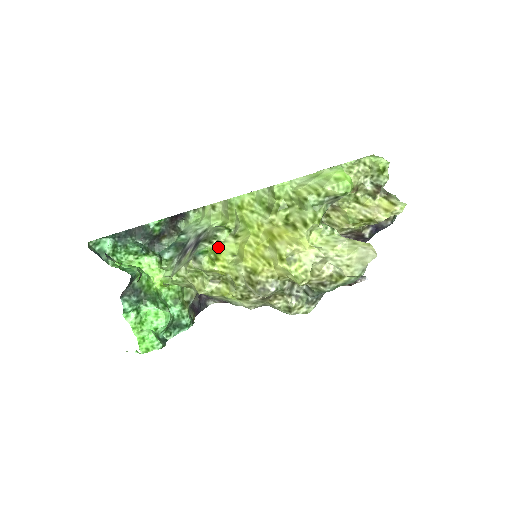
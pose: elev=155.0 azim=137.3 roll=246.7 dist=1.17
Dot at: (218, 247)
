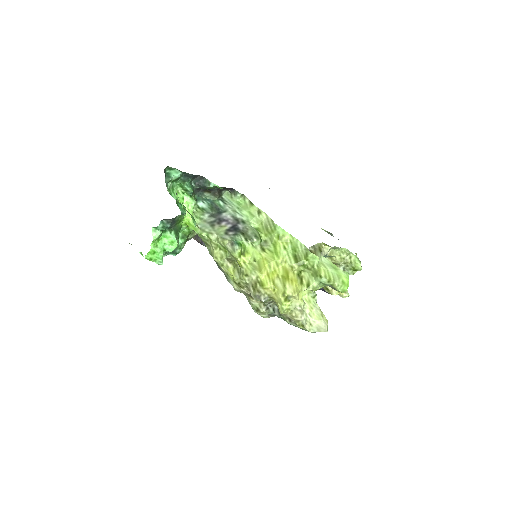
Dot at: (249, 247)
